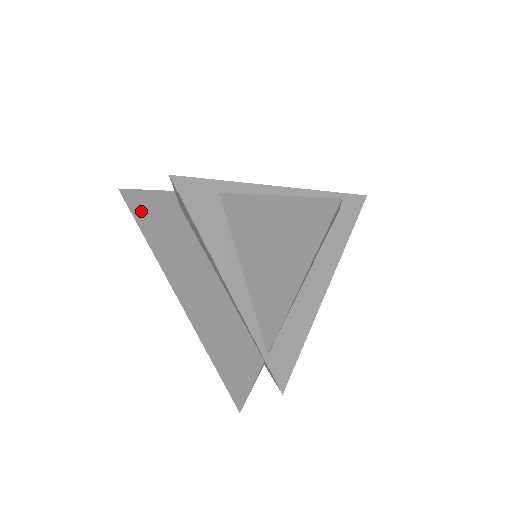
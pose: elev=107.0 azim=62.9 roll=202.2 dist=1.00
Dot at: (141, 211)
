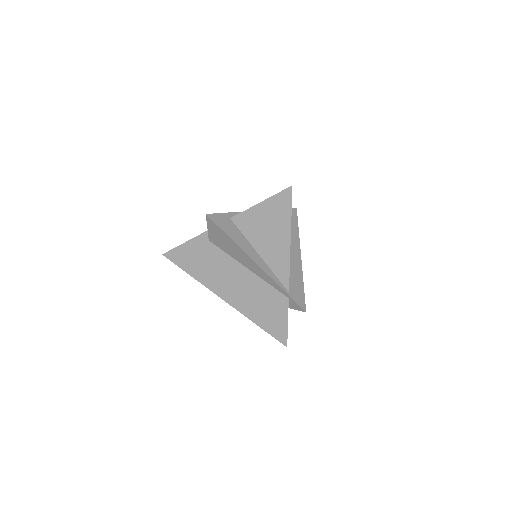
Dot at: (182, 259)
